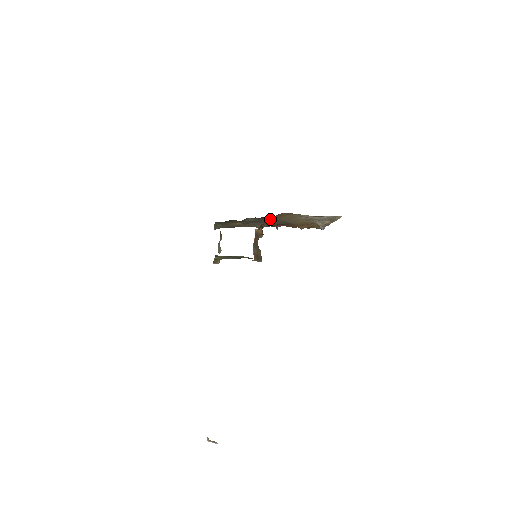
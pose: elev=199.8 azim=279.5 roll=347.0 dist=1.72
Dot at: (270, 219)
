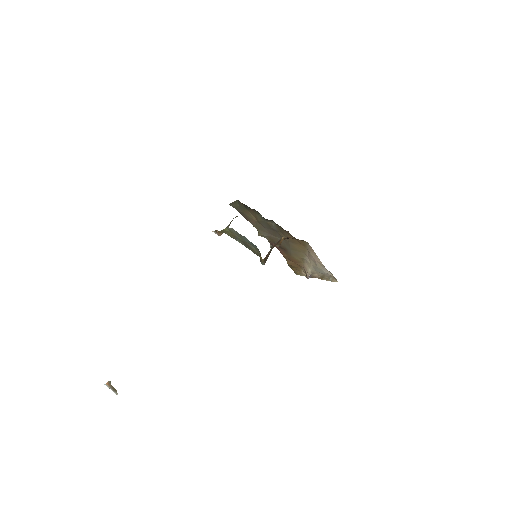
Dot at: (295, 238)
